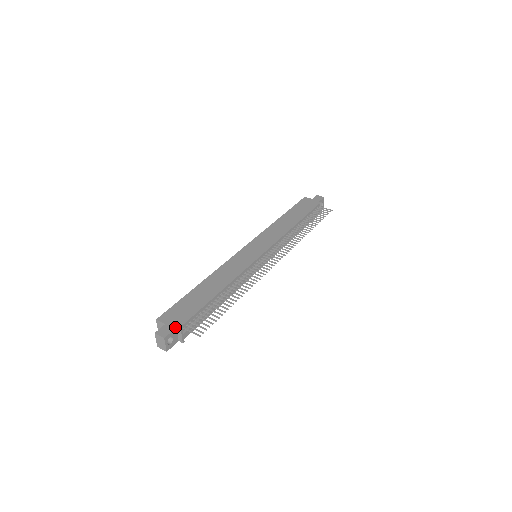
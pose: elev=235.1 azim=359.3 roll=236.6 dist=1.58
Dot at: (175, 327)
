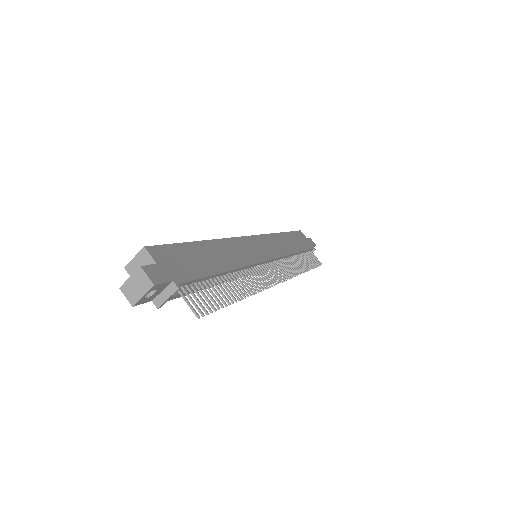
Dot at: (171, 279)
